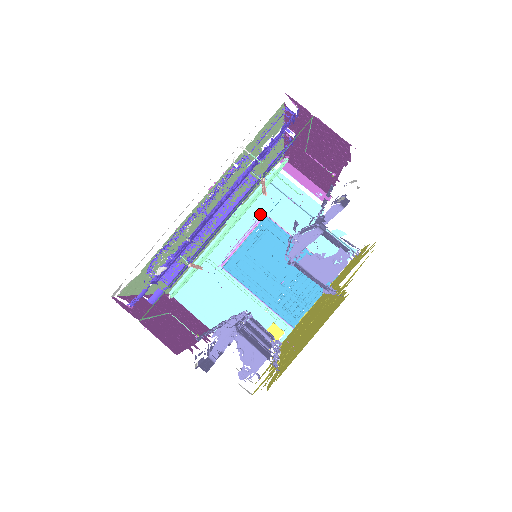
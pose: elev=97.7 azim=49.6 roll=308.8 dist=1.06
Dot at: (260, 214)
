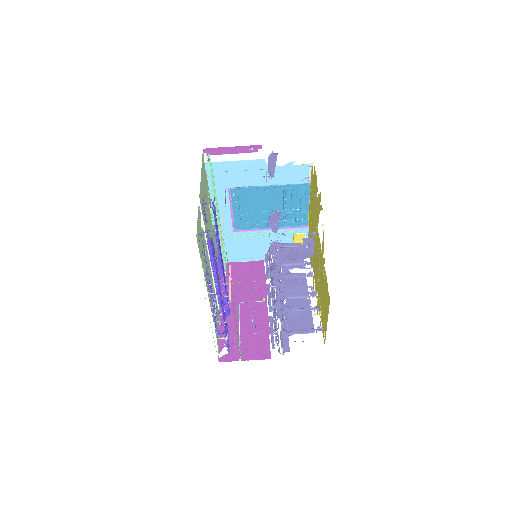
Dot at: (226, 191)
